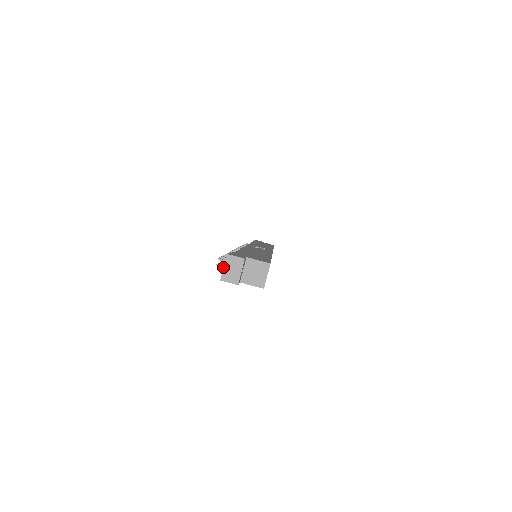
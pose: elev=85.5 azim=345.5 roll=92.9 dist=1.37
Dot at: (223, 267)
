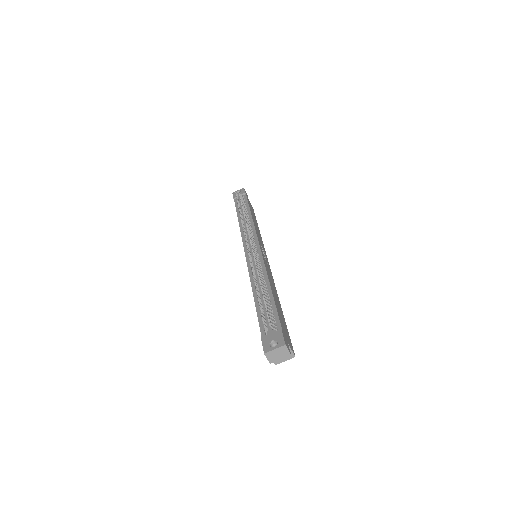
Dot at: (275, 349)
